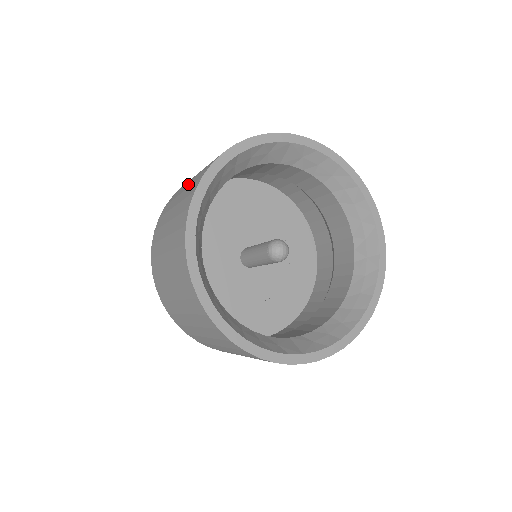
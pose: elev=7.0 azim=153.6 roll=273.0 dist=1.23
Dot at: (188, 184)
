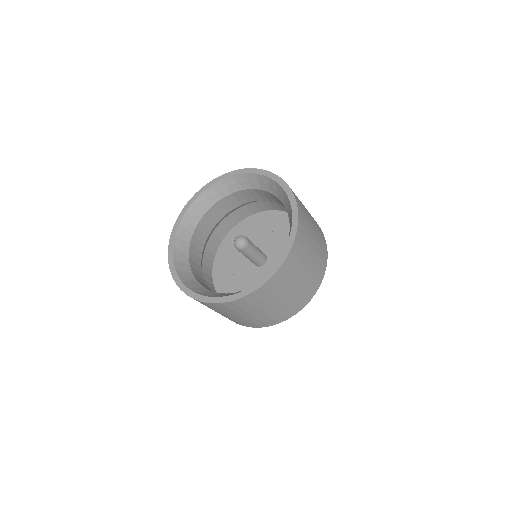
Dot at: occluded
